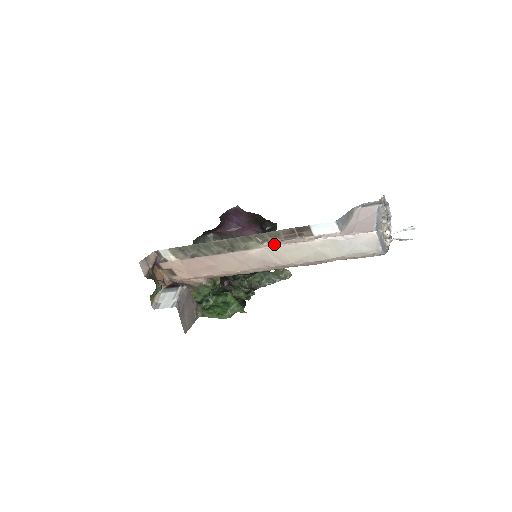
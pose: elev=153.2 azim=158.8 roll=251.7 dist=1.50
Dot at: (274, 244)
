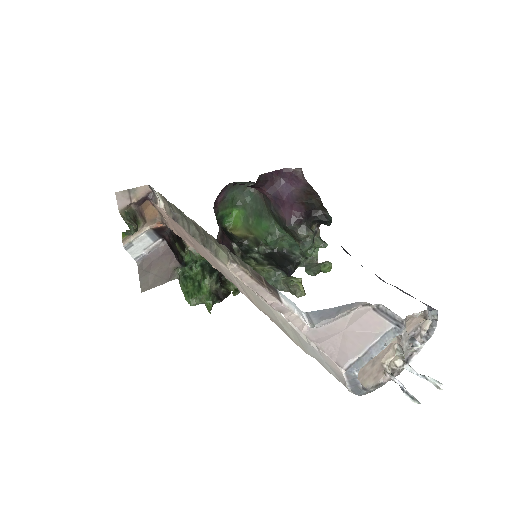
Dot at: (241, 274)
